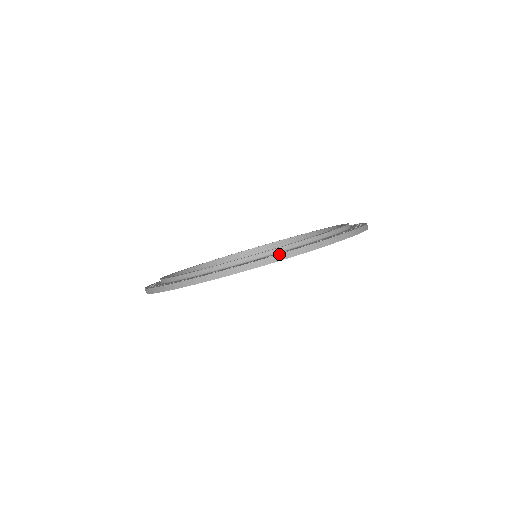
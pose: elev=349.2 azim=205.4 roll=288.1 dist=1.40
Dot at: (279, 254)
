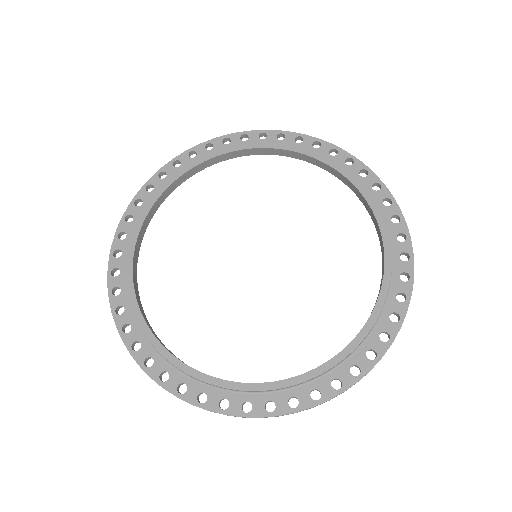
Dot at: occluded
